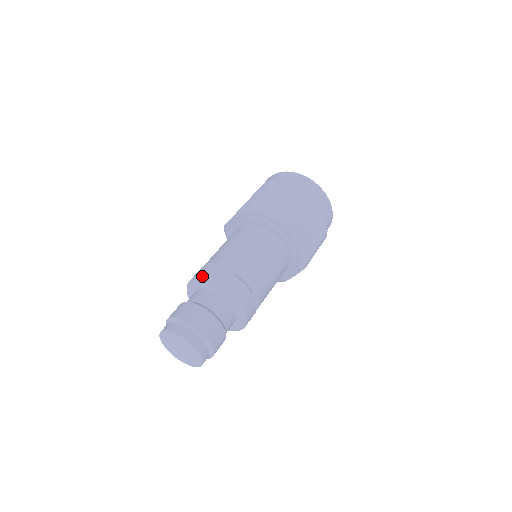
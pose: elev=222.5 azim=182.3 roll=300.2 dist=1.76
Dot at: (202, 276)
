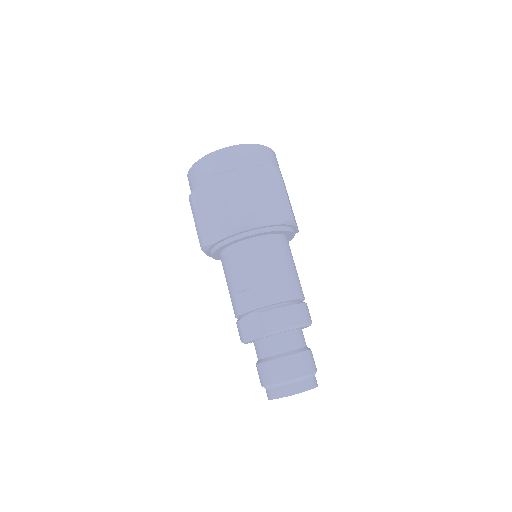
Dot at: (242, 338)
